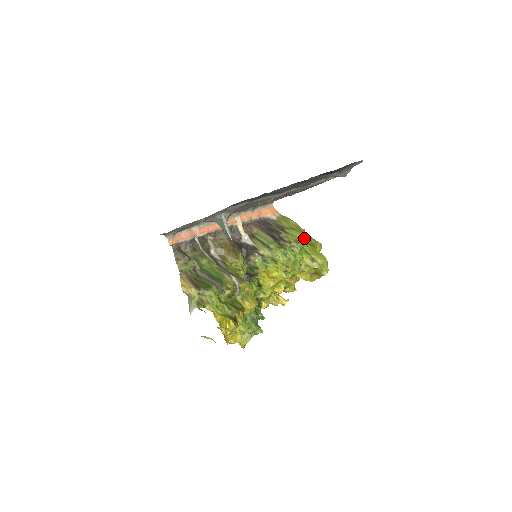
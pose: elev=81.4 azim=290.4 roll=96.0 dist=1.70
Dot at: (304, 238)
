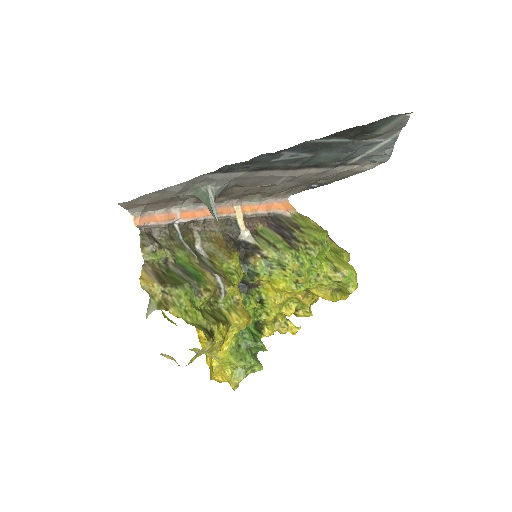
Dot at: (325, 240)
